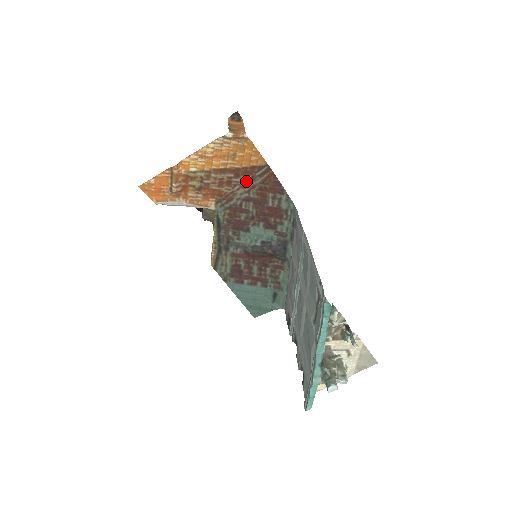
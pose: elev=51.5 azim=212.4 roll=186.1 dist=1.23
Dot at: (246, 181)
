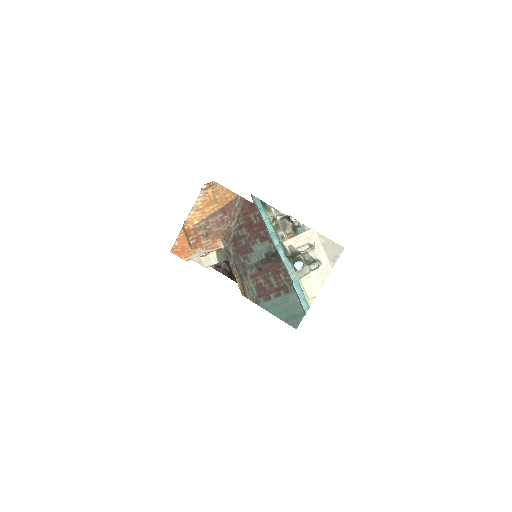
Dot at: (232, 215)
